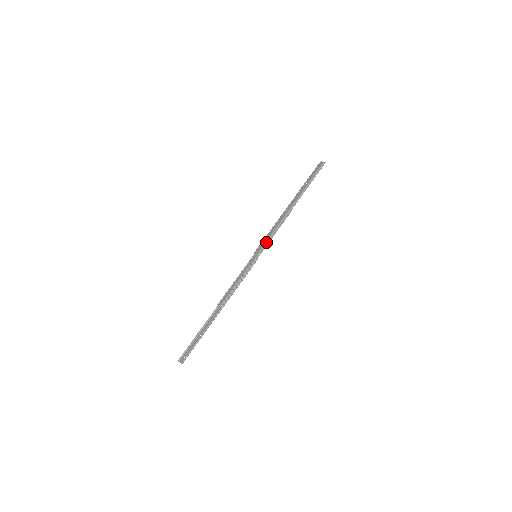
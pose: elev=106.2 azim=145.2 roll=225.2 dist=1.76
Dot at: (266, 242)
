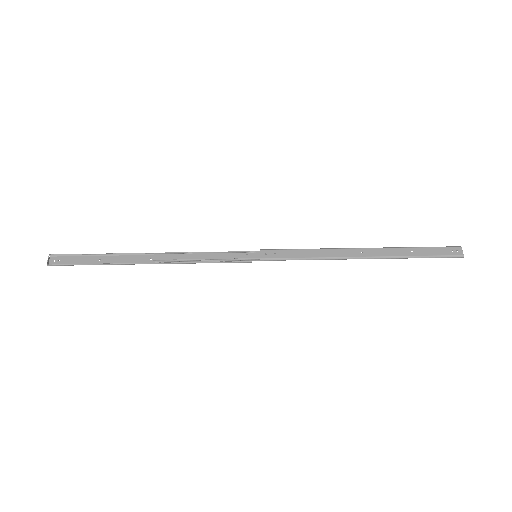
Dot at: (284, 258)
